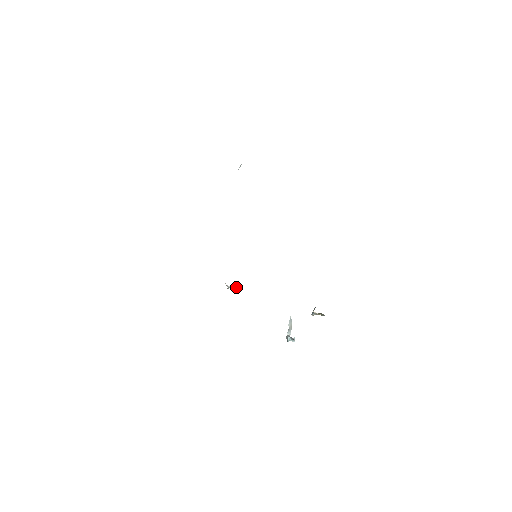
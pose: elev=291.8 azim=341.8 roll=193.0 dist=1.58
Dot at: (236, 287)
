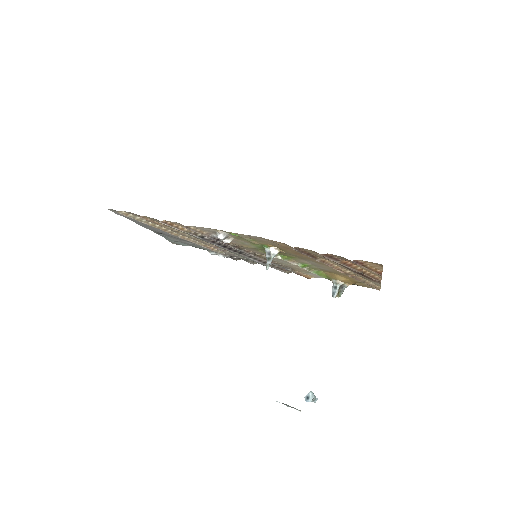
Dot at: (281, 251)
